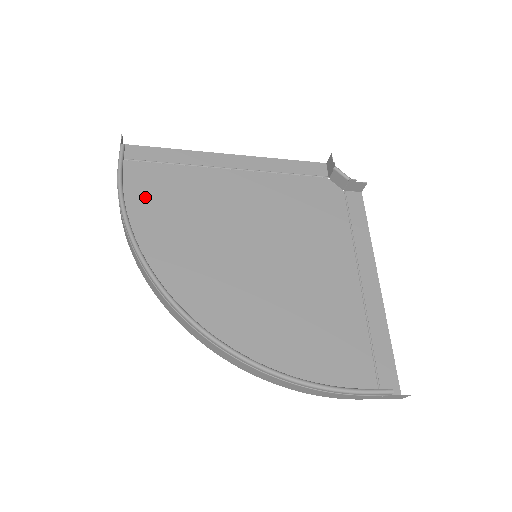
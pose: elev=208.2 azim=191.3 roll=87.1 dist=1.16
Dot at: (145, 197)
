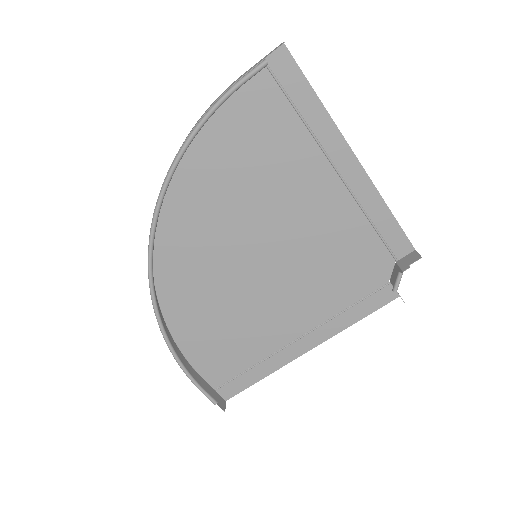
Dot at: (238, 122)
